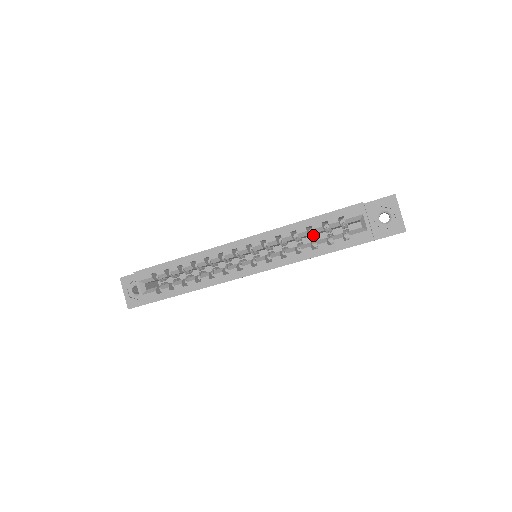
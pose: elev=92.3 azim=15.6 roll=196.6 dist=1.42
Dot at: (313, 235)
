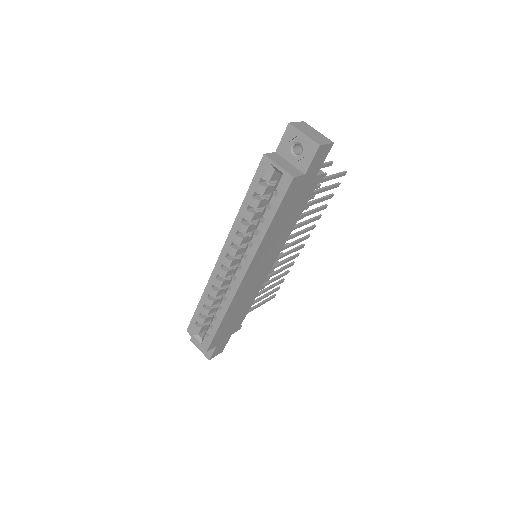
Dot at: occluded
